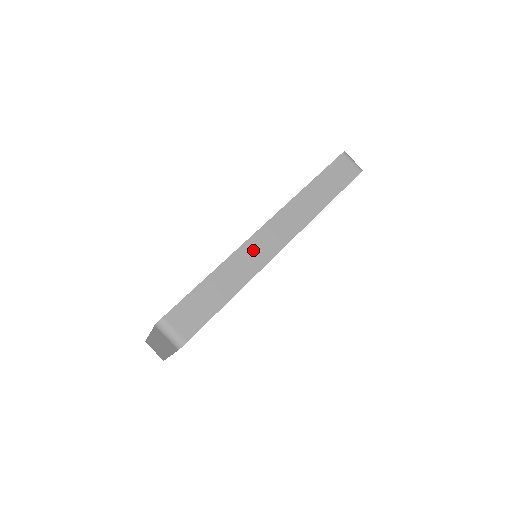
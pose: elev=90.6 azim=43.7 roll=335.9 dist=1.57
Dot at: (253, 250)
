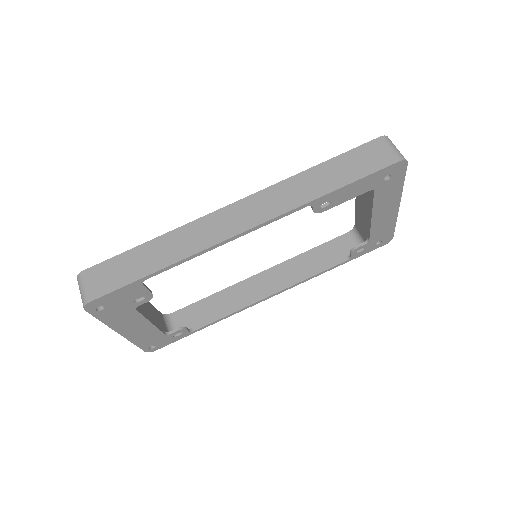
Dot at: (206, 227)
